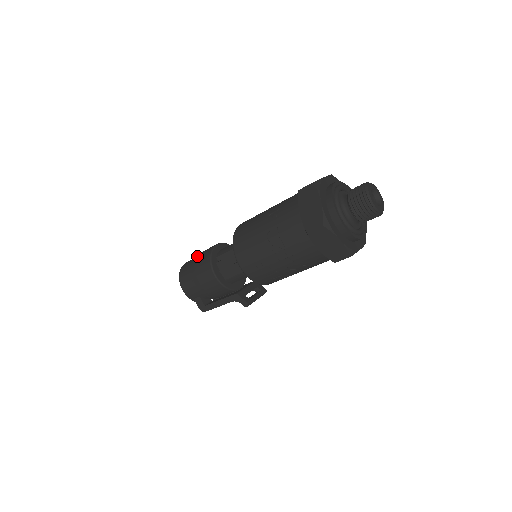
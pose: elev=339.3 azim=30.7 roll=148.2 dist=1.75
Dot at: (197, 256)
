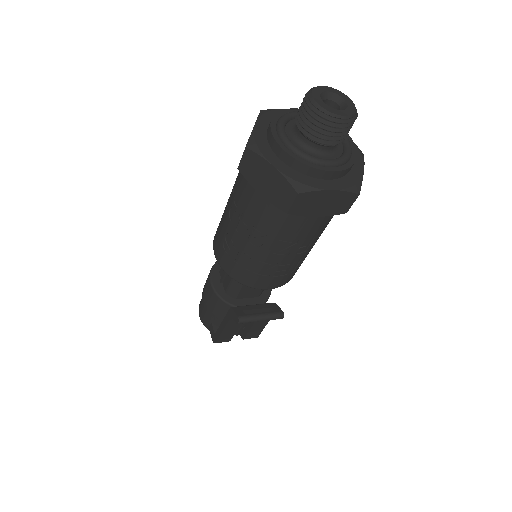
Dot at: occluded
